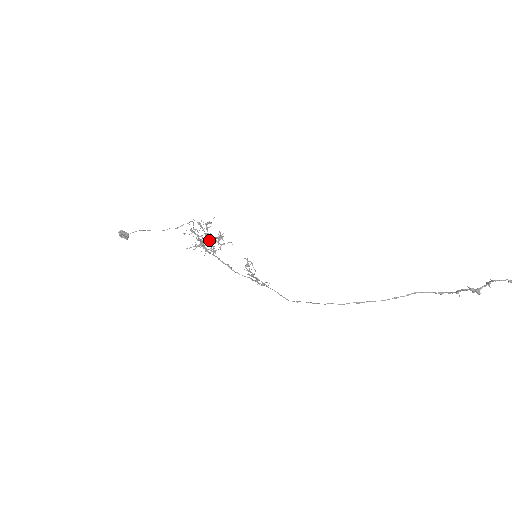
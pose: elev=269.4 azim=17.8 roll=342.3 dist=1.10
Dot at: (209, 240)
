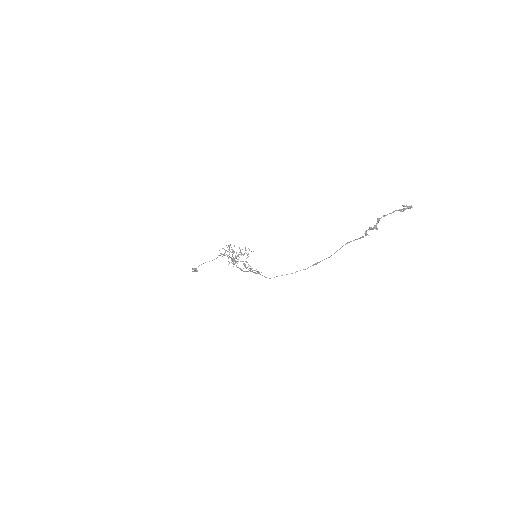
Dot at: occluded
